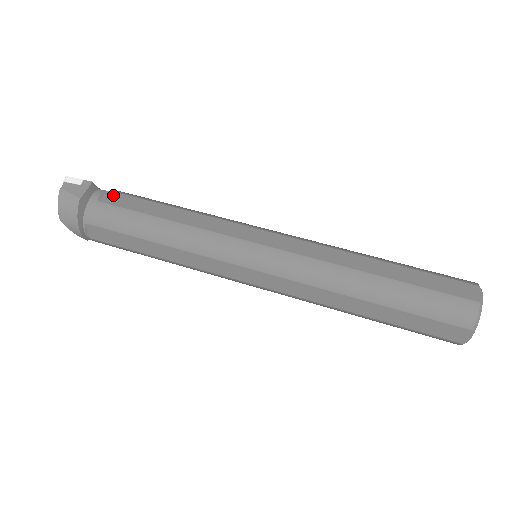
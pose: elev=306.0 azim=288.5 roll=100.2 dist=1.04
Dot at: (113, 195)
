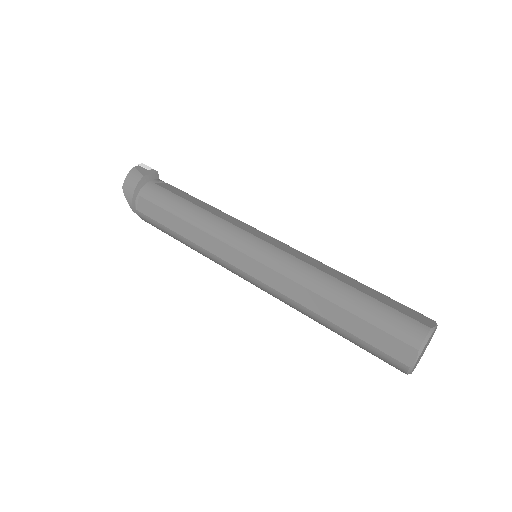
Dot at: (168, 185)
